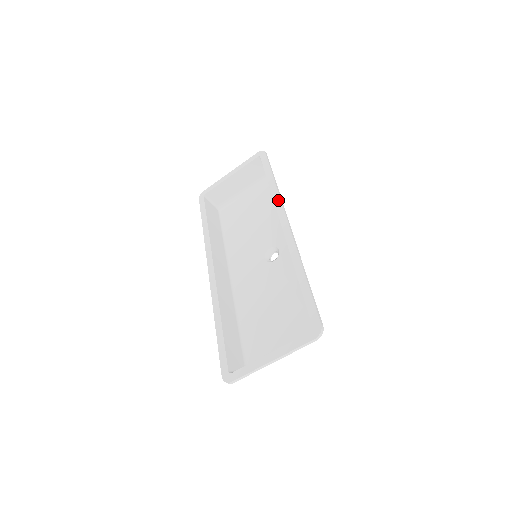
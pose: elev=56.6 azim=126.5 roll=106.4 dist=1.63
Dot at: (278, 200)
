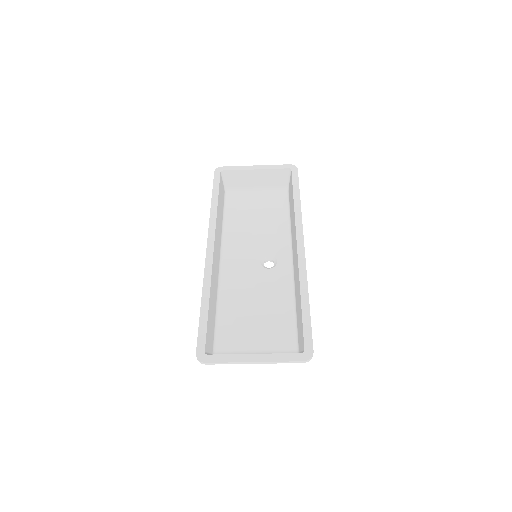
Dot at: (300, 219)
